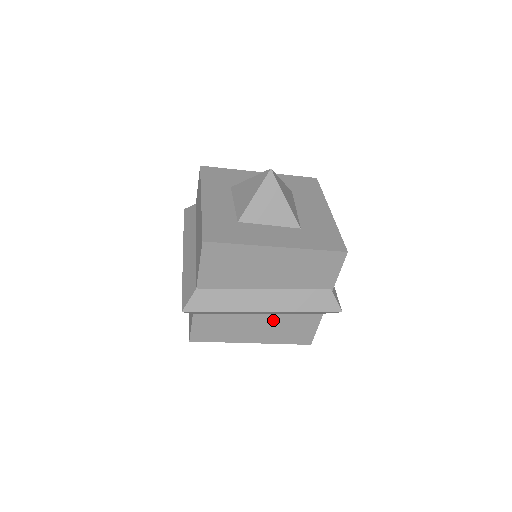
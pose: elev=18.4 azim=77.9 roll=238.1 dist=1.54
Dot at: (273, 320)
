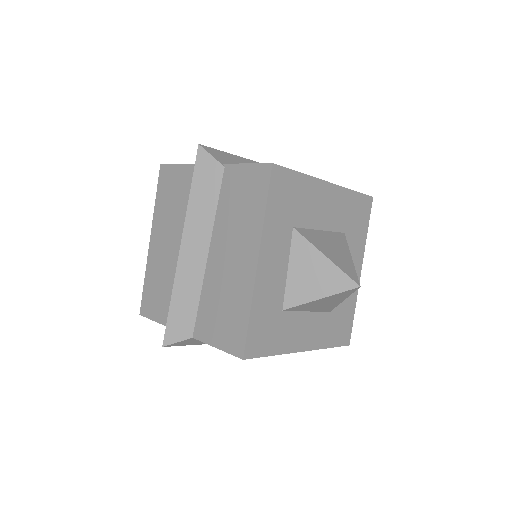
Dot at: occluded
